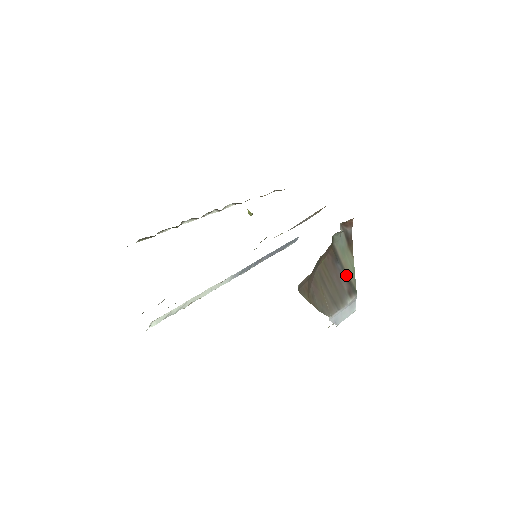
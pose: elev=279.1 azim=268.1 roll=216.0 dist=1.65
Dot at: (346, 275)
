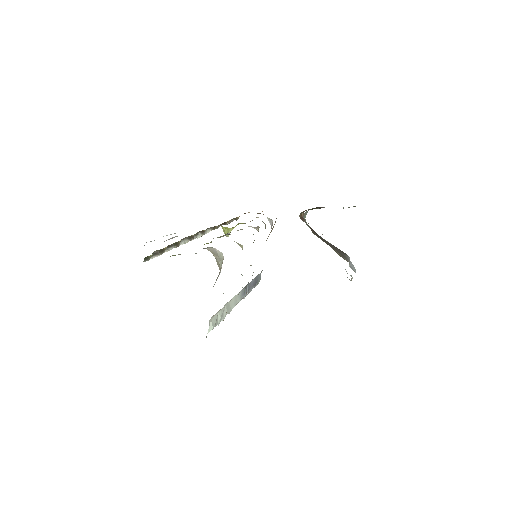
Dot at: (331, 244)
